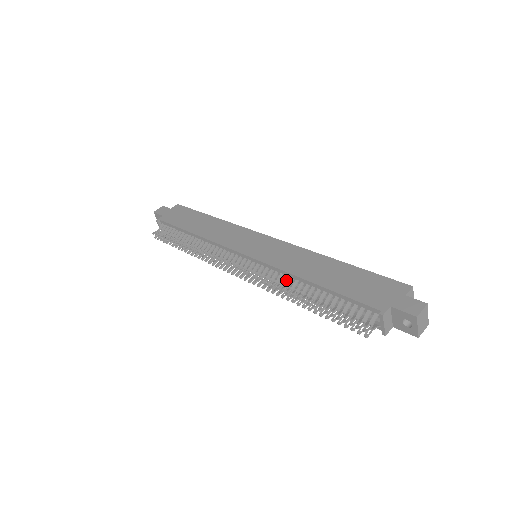
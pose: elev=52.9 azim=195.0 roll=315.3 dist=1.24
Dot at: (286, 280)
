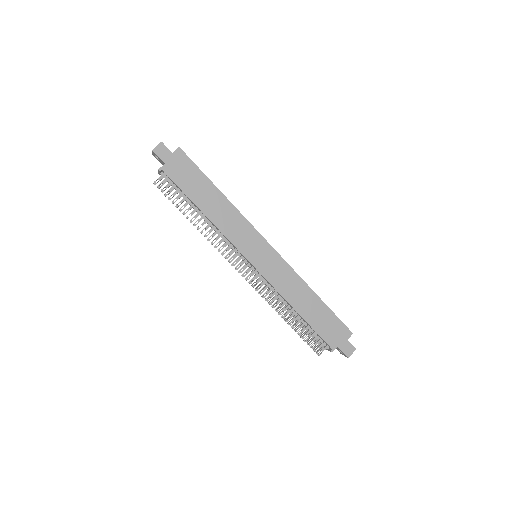
Dot at: (278, 297)
